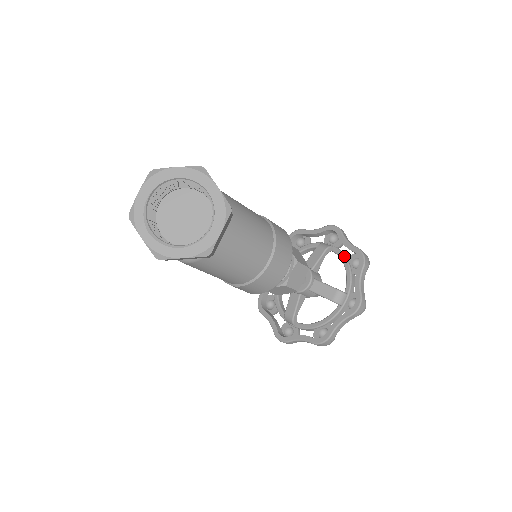
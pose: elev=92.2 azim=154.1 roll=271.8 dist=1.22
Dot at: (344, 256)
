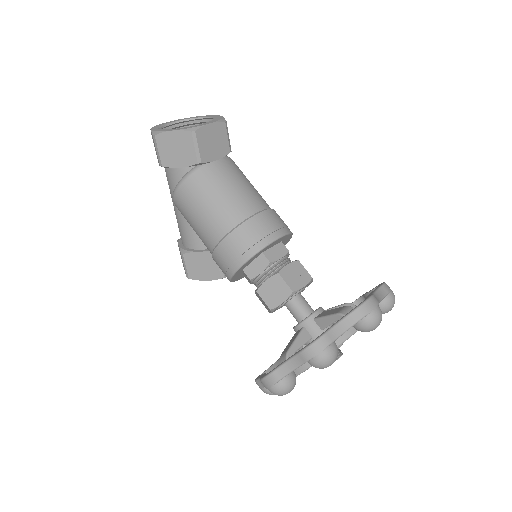
Dot at: occluded
